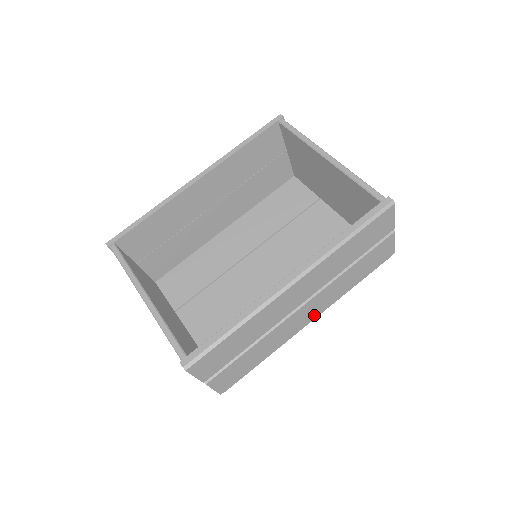
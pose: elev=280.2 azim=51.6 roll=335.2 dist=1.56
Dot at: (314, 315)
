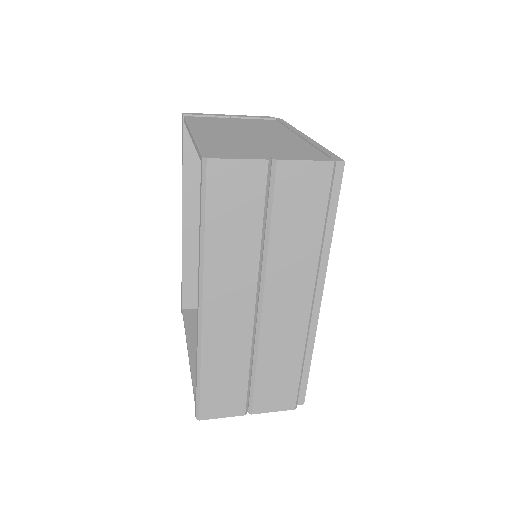
Dot at: (306, 296)
